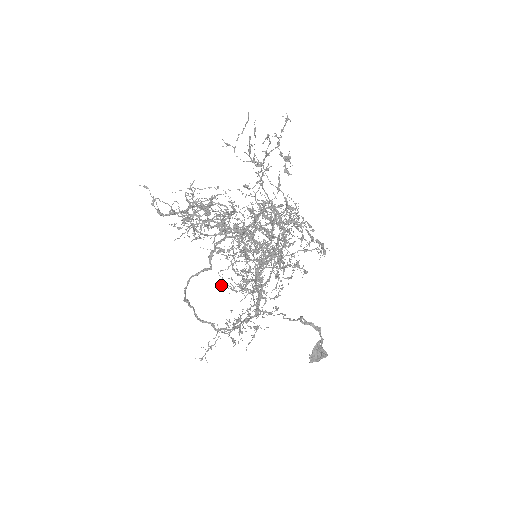
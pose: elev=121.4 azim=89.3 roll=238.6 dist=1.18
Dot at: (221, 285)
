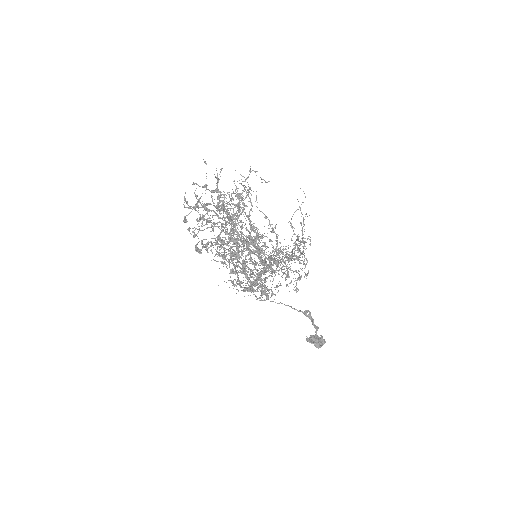
Dot at: occluded
